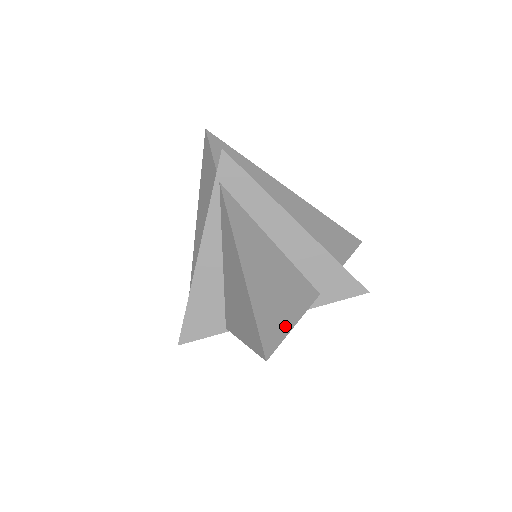
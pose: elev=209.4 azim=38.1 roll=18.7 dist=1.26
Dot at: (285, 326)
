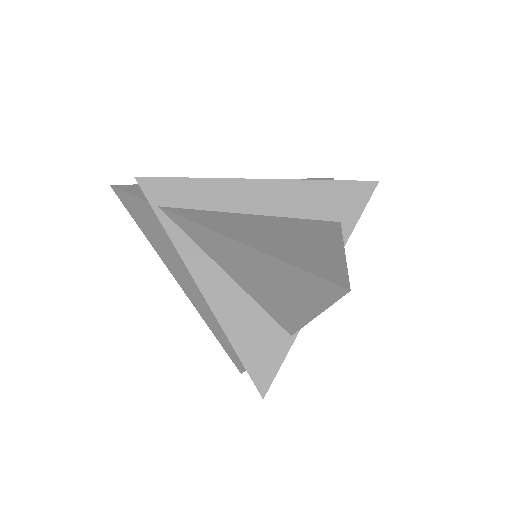
Dot at: (336, 258)
